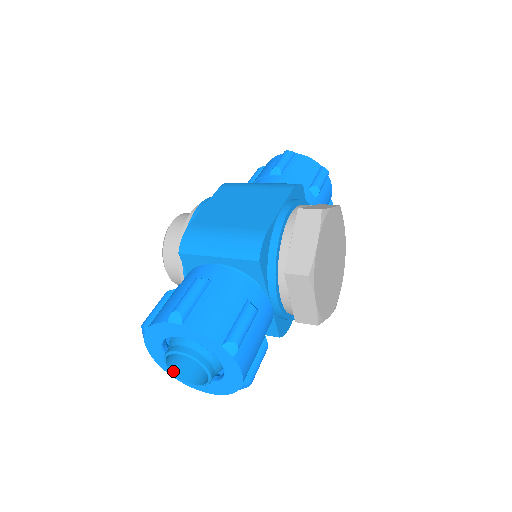
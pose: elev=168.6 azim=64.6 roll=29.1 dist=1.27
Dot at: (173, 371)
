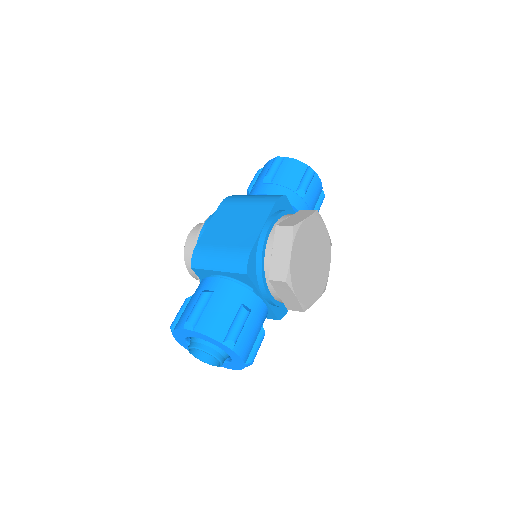
Dot at: (197, 357)
